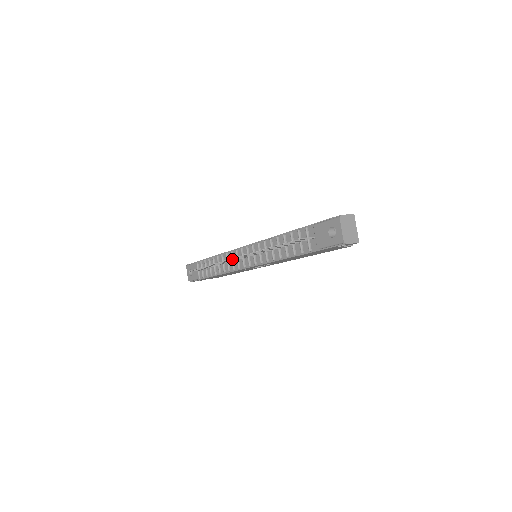
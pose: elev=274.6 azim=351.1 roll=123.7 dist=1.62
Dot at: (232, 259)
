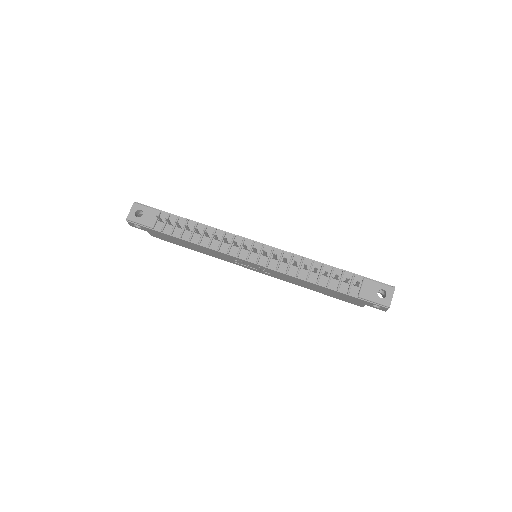
Dot at: (246, 246)
